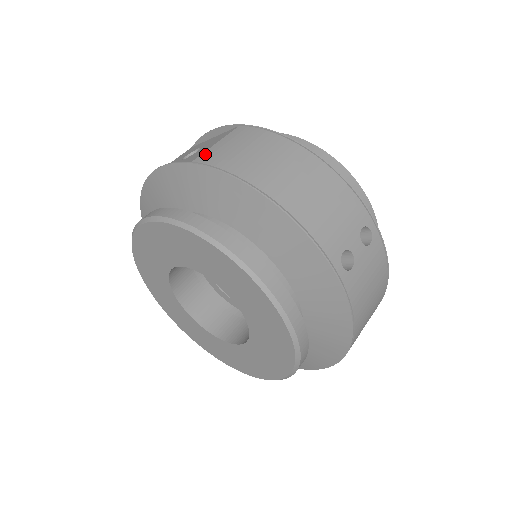
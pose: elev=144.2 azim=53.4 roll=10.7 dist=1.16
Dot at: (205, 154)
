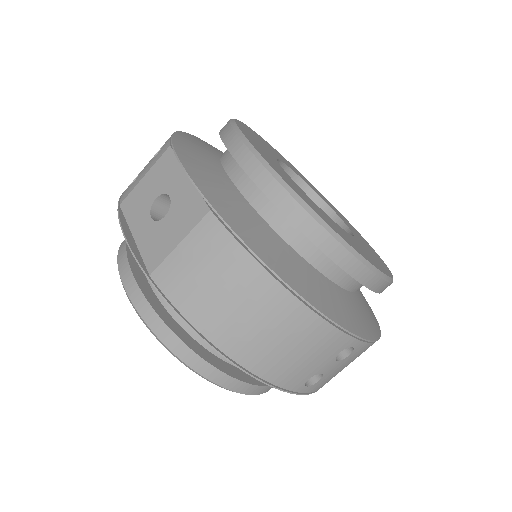
Dot at: (164, 268)
